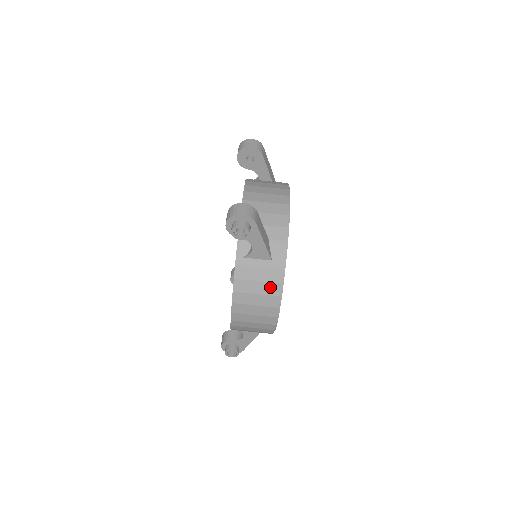
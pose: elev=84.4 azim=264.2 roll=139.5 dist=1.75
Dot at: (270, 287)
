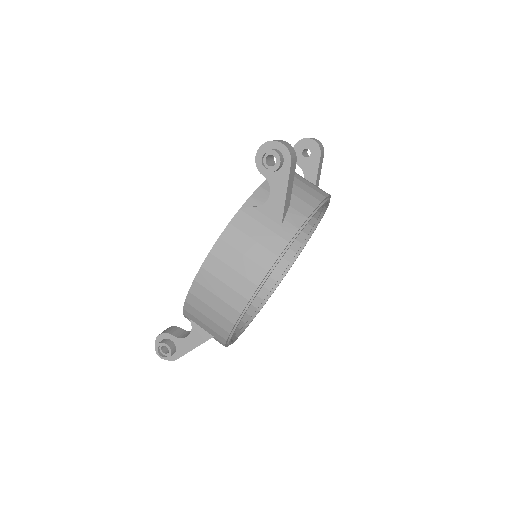
Dot at: (263, 254)
